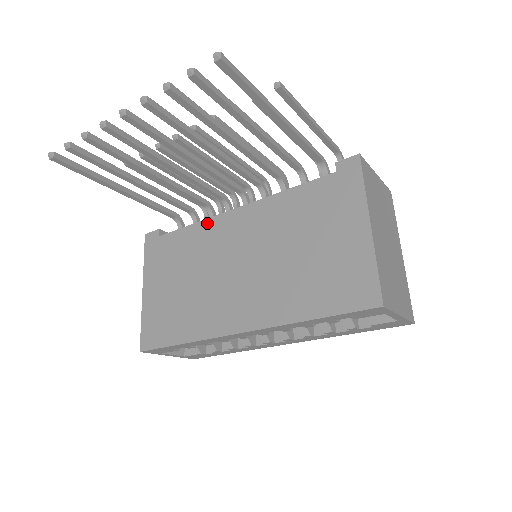
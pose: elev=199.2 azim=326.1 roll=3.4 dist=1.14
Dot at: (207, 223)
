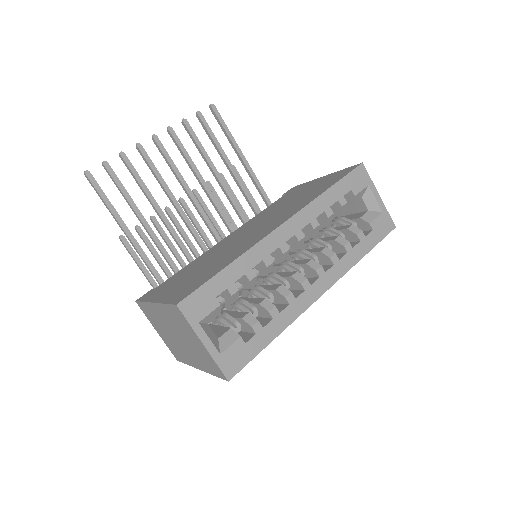
Dot at: (204, 254)
